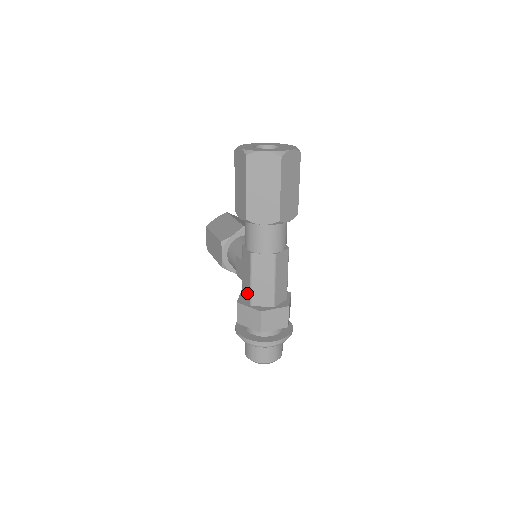
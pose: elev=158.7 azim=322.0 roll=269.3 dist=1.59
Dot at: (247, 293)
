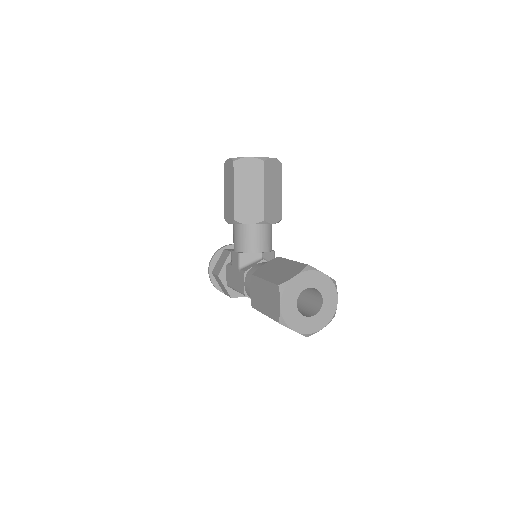
Dot at: (229, 280)
